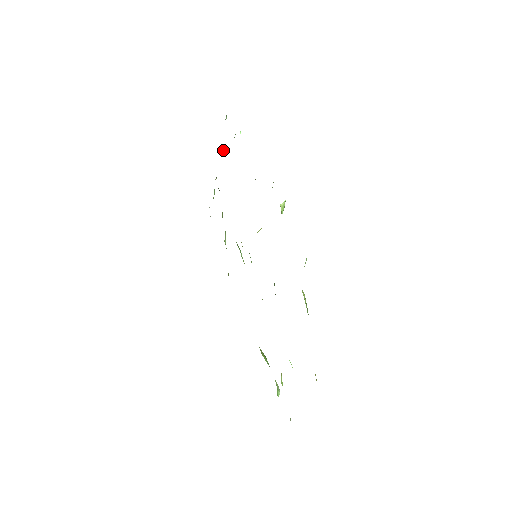
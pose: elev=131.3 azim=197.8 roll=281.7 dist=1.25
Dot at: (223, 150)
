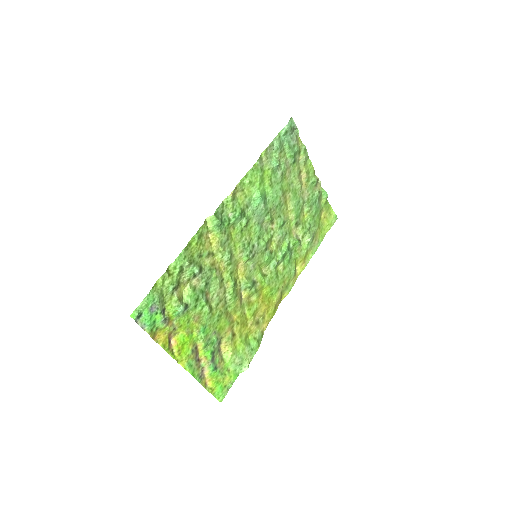
Dot at: (301, 160)
